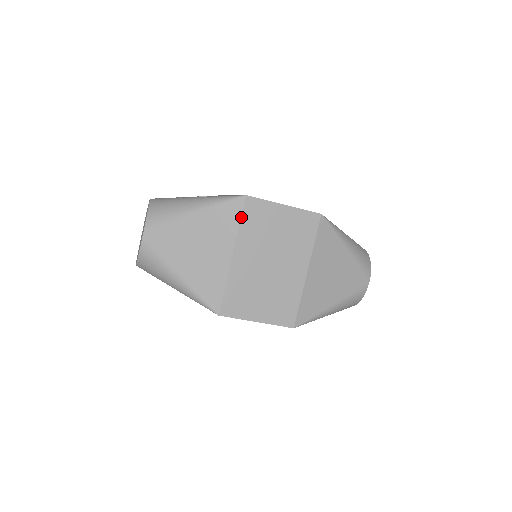
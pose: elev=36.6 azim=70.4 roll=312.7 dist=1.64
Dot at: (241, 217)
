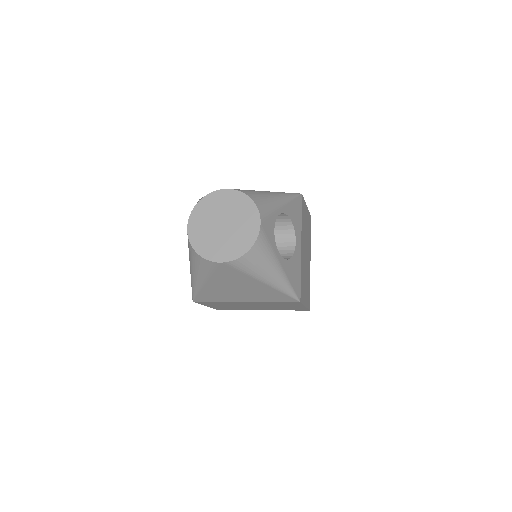
Dot at: (280, 302)
